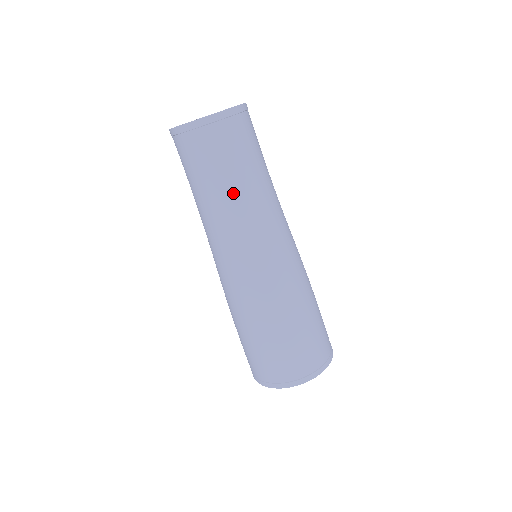
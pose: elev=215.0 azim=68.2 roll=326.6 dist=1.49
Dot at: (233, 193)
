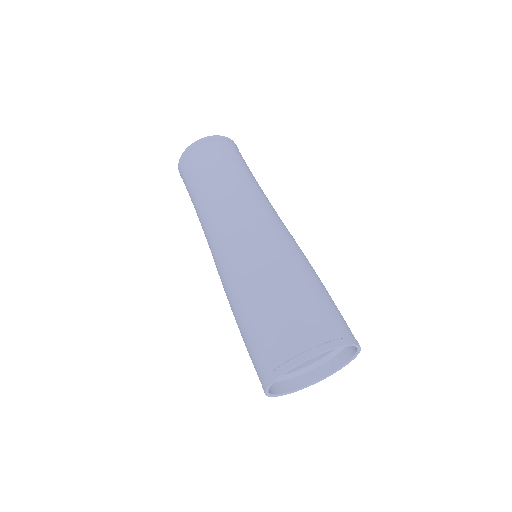
Dot at: (199, 202)
